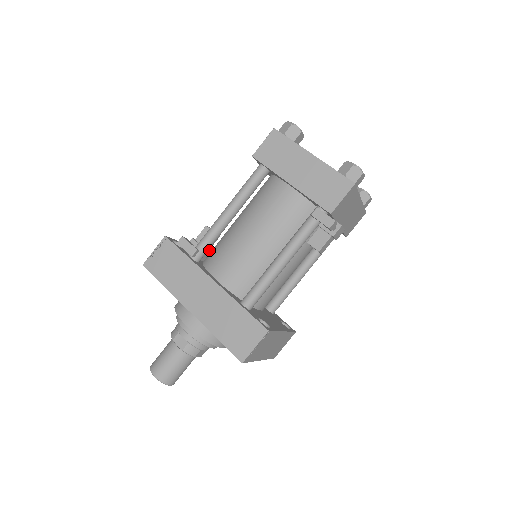
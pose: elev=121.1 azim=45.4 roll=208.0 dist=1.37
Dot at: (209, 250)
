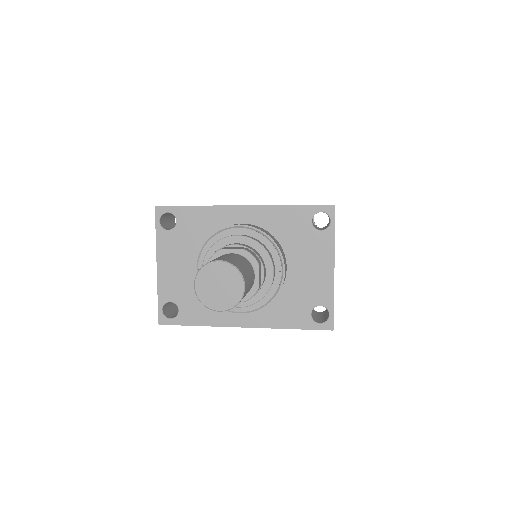
Dot at: occluded
